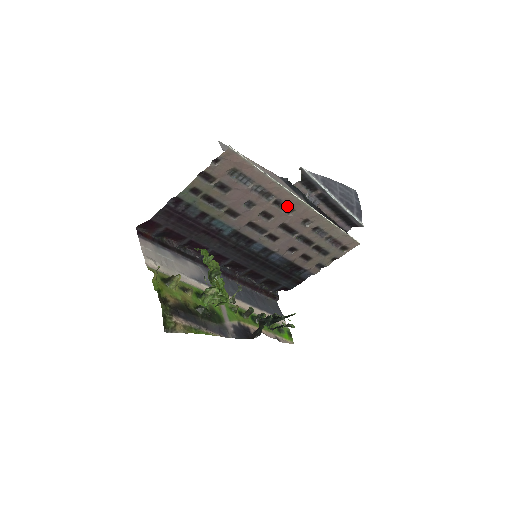
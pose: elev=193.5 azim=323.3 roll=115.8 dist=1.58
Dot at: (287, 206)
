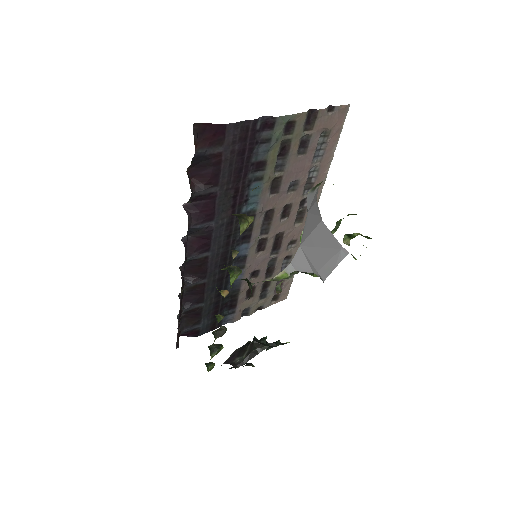
Dot at: (303, 212)
